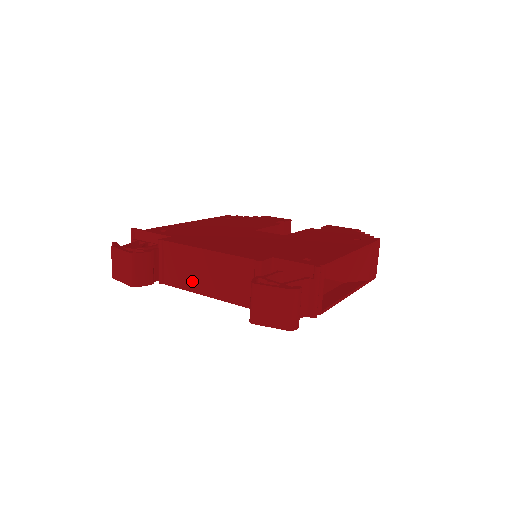
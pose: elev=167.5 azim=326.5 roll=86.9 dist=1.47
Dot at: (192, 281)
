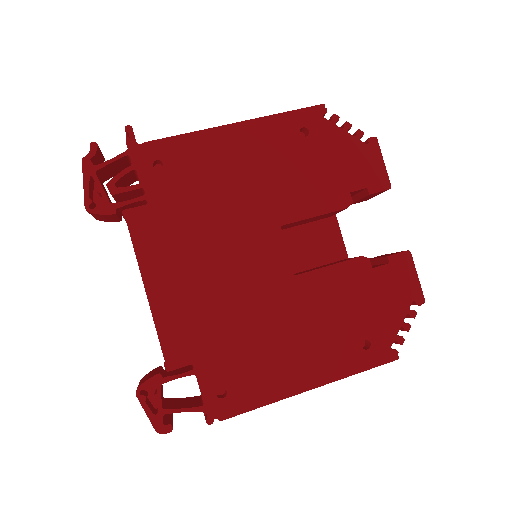
Dot at: occluded
